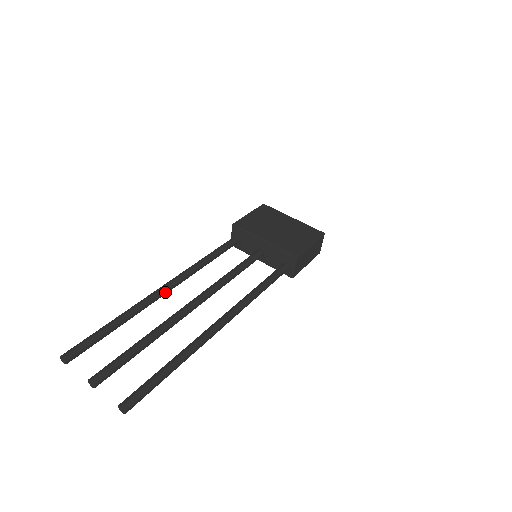
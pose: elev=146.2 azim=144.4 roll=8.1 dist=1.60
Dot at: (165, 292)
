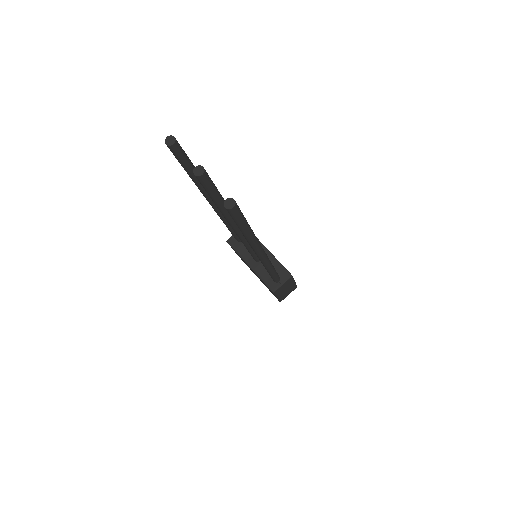
Dot at: occluded
